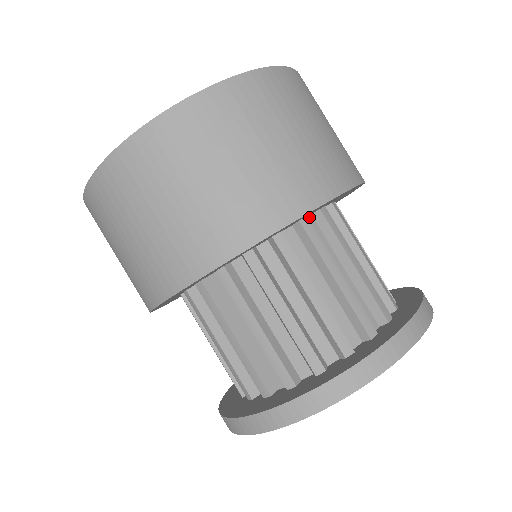
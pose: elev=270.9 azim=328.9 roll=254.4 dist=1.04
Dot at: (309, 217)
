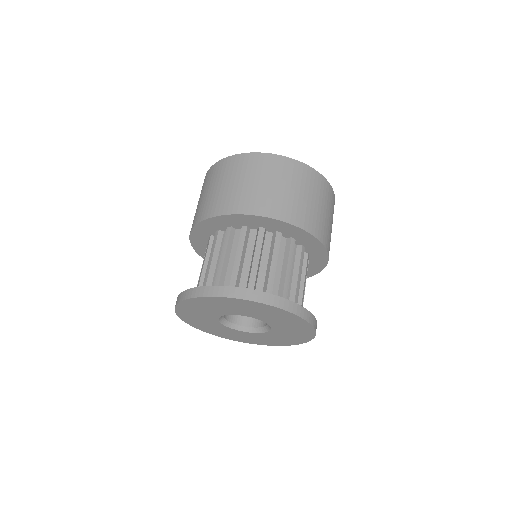
Dot at: (255, 230)
